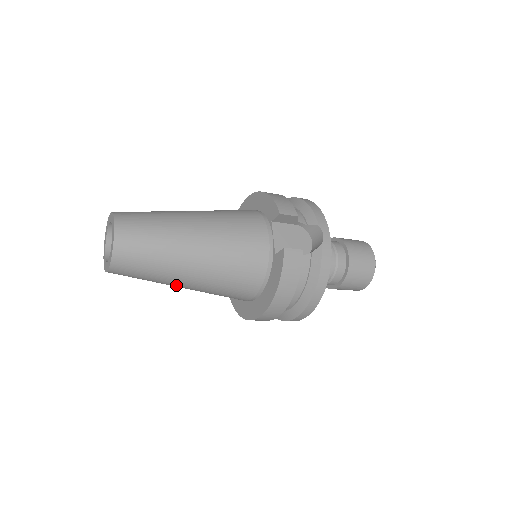
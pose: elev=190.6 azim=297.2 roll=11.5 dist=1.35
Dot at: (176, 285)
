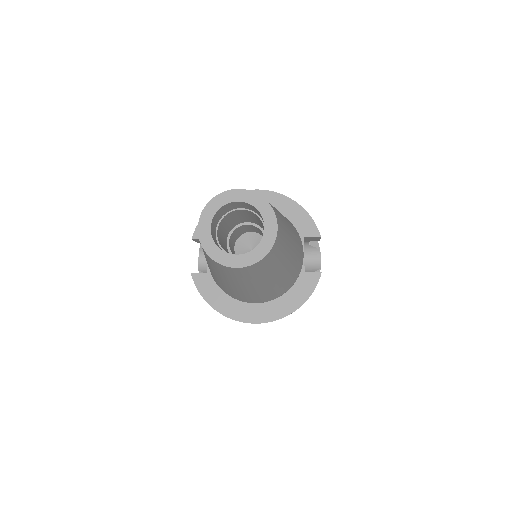
Dot at: (242, 286)
